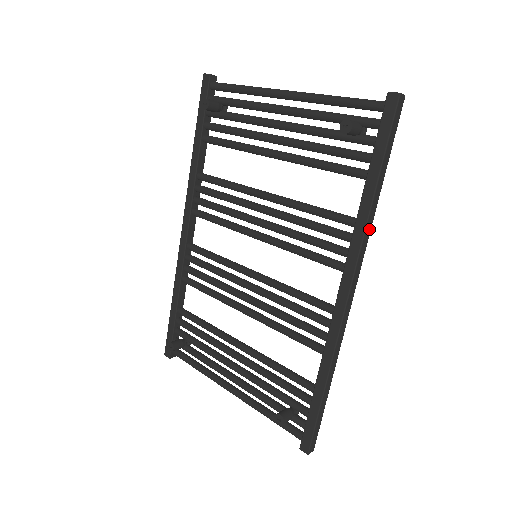
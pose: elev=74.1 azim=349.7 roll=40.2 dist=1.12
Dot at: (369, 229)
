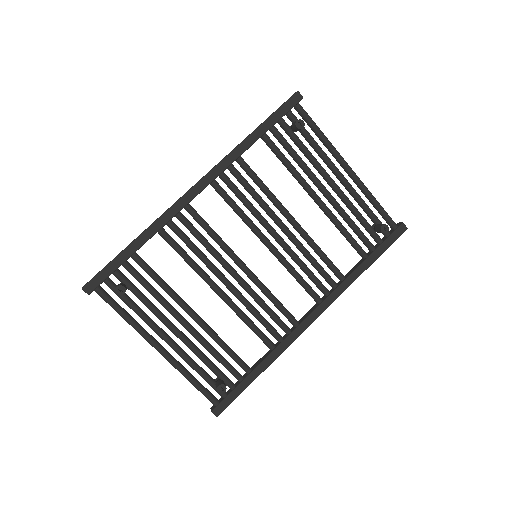
Dot at: (346, 286)
